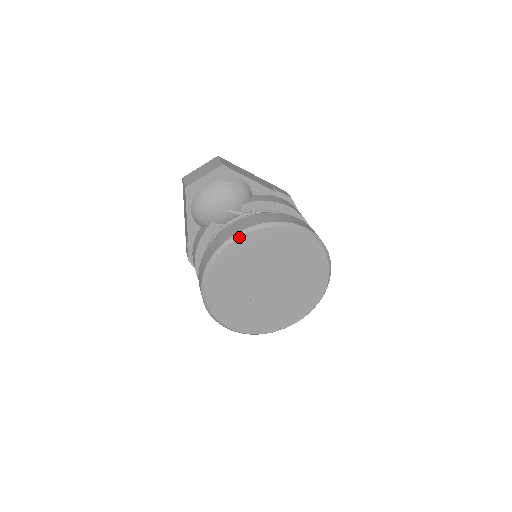
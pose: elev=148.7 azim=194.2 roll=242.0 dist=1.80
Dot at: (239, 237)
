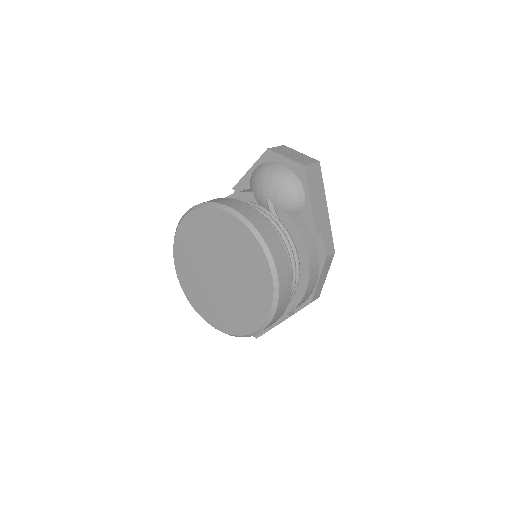
Dot at: (232, 213)
